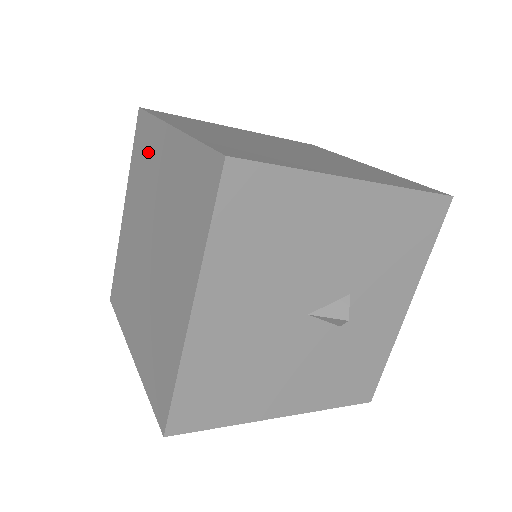
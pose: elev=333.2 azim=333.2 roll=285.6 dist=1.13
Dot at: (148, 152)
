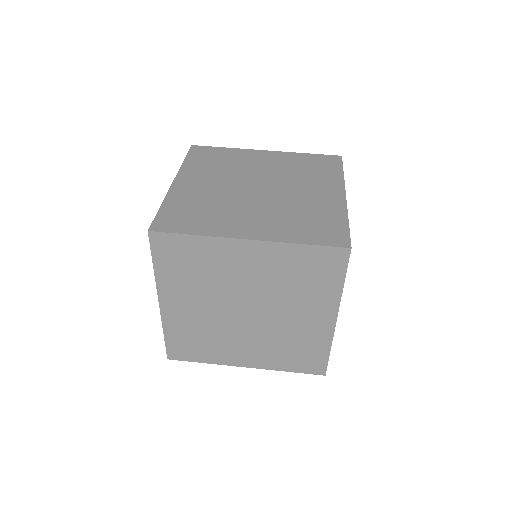
Dot at: (202, 259)
